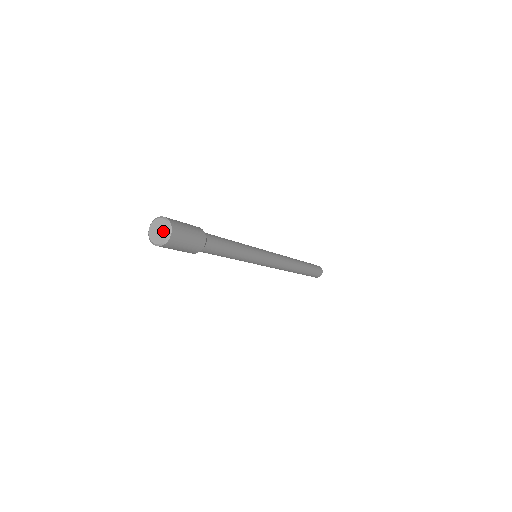
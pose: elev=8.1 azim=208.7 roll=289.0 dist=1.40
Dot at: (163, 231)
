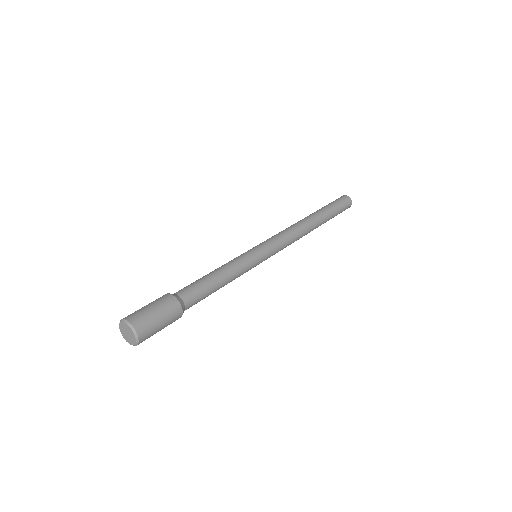
Dot at: (131, 338)
